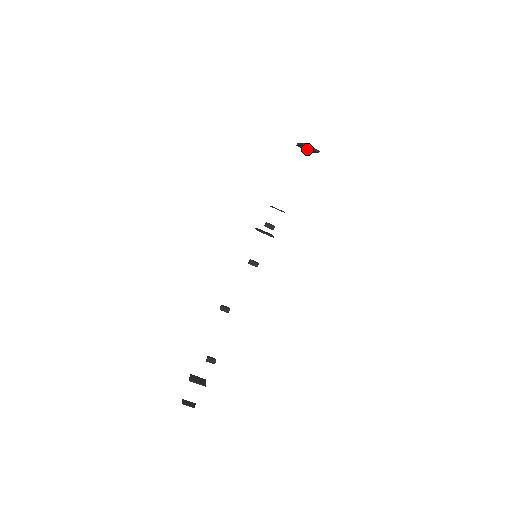
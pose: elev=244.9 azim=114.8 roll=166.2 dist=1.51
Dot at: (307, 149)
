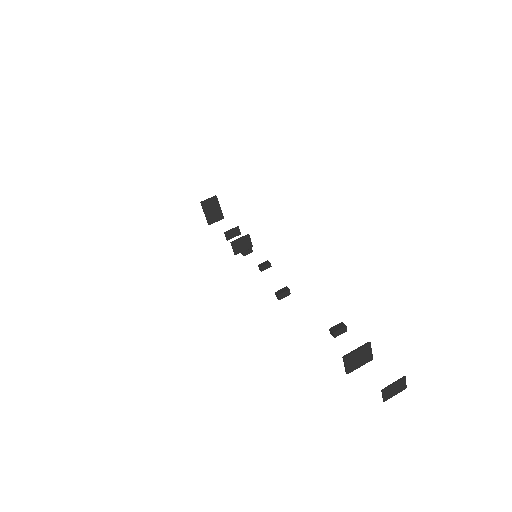
Dot at: (213, 212)
